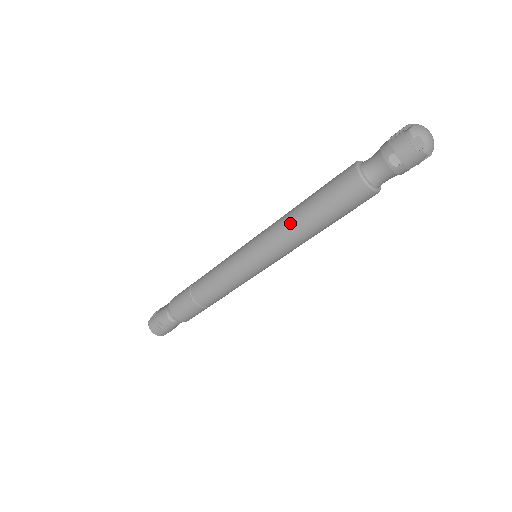
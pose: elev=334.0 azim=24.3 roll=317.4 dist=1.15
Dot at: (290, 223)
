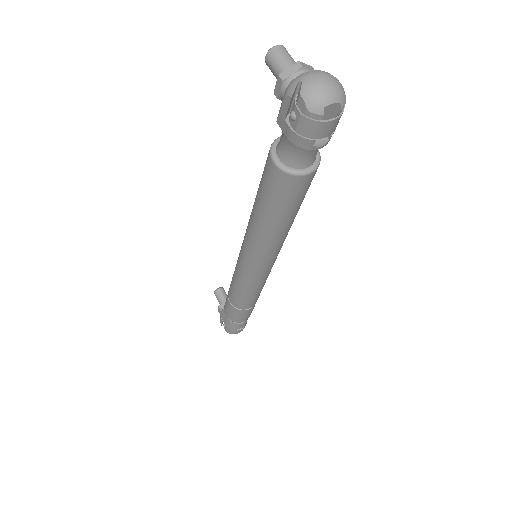
Dot at: (271, 239)
